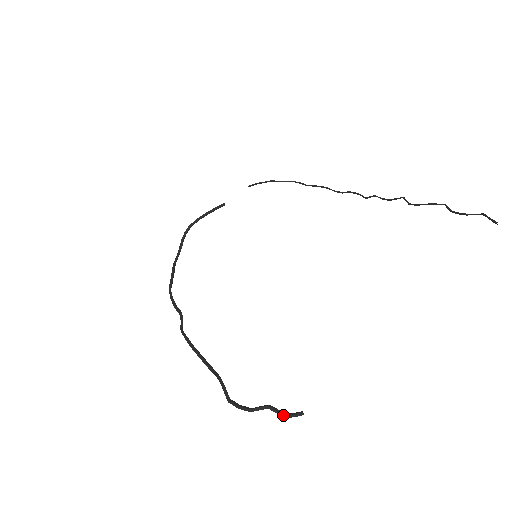
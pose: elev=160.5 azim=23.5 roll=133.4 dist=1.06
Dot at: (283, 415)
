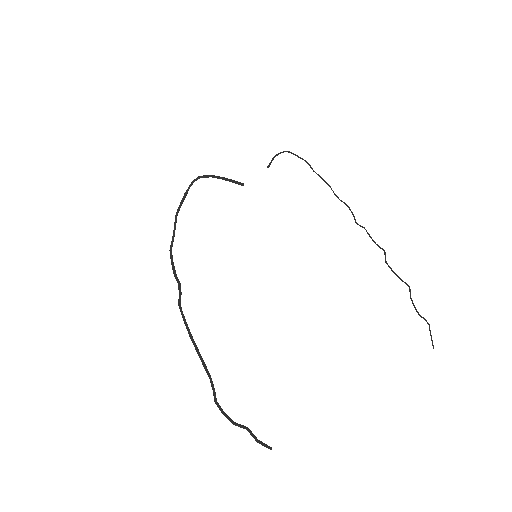
Dot at: (256, 440)
